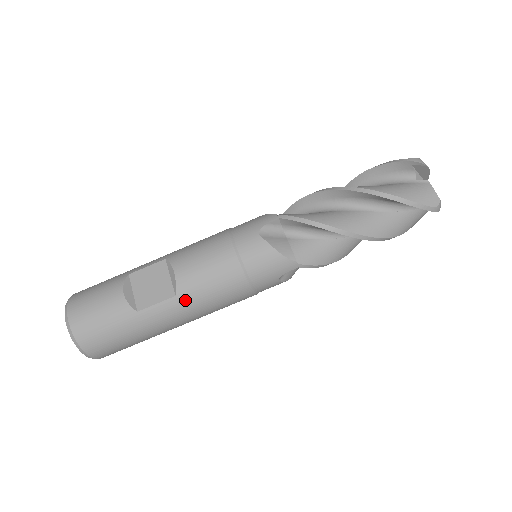
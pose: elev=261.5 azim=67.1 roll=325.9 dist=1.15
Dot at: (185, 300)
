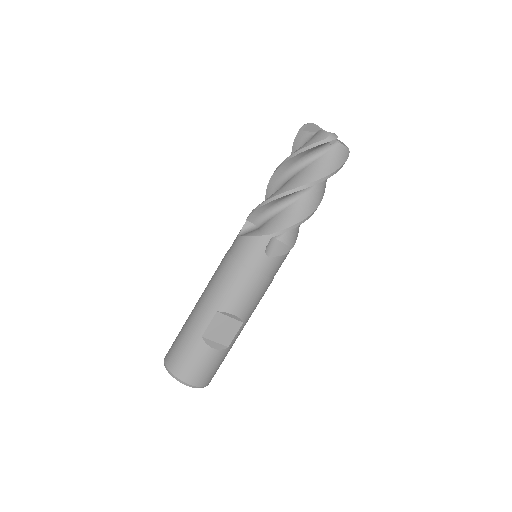
Dot at: (248, 319)
